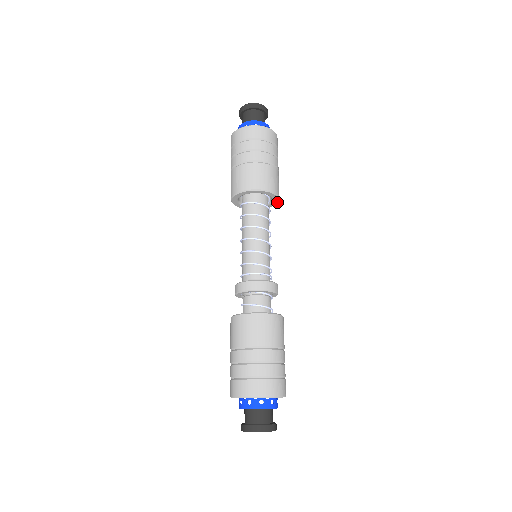
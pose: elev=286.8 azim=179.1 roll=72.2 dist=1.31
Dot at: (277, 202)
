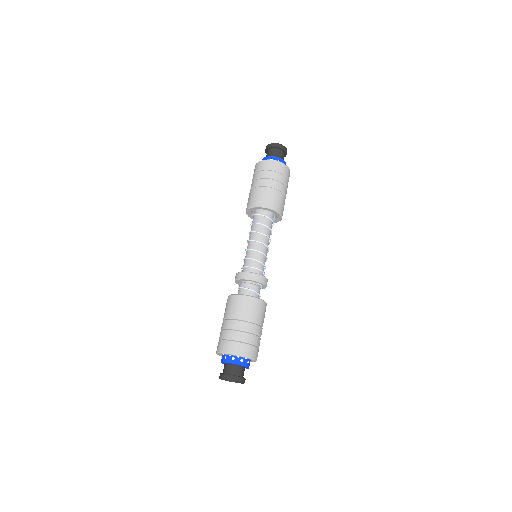
Dot at: occluded
